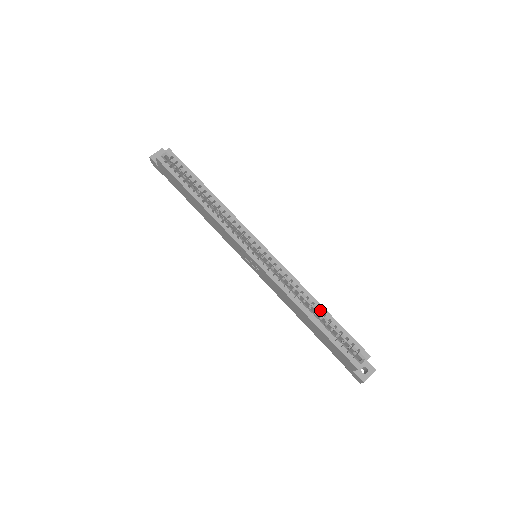
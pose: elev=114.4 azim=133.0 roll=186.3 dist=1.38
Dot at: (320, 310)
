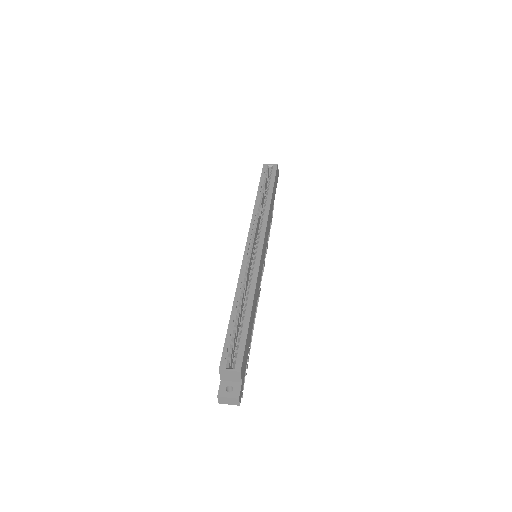
Dot at: (247, 309)
